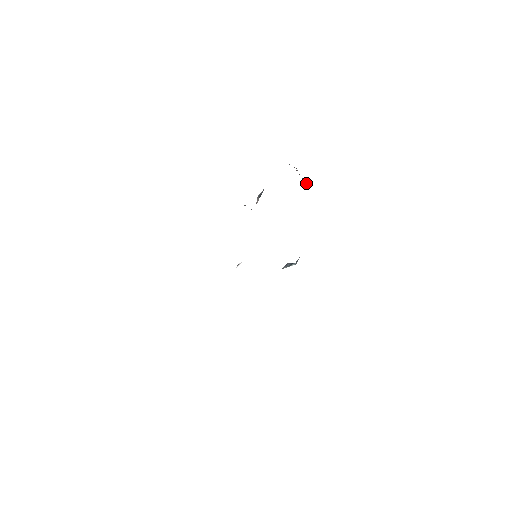
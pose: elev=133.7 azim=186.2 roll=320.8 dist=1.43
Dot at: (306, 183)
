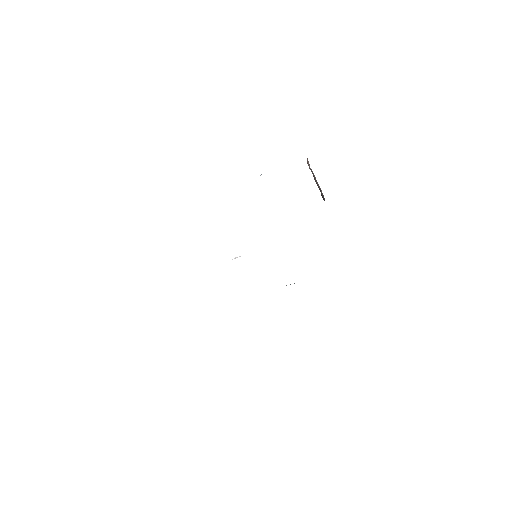
Dot at: (323, 196)
